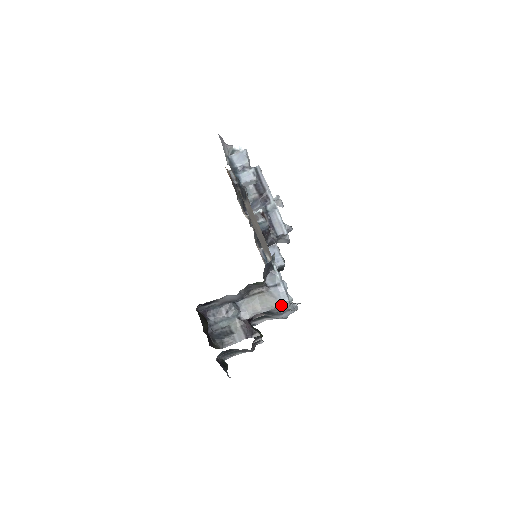
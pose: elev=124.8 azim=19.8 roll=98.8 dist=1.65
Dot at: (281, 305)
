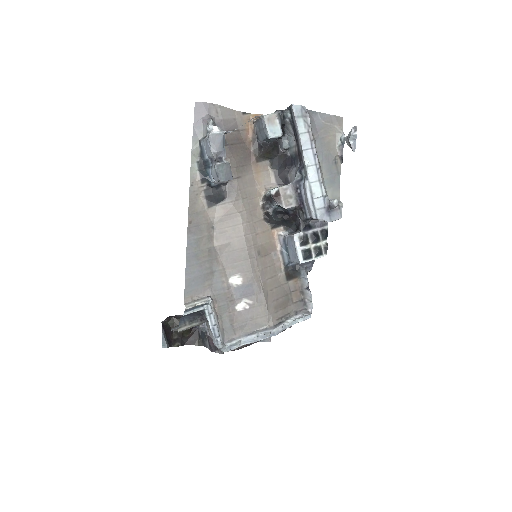
Dot at: occluded
